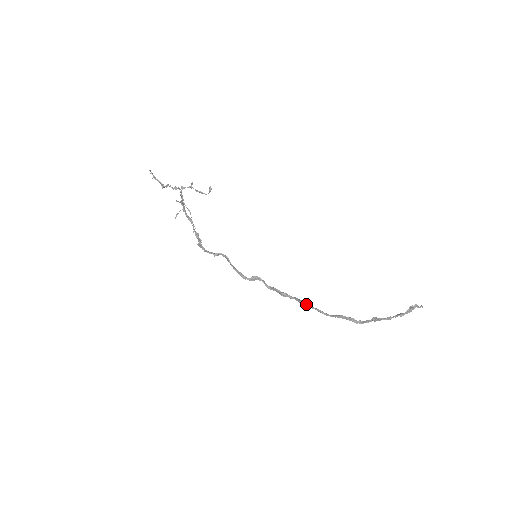
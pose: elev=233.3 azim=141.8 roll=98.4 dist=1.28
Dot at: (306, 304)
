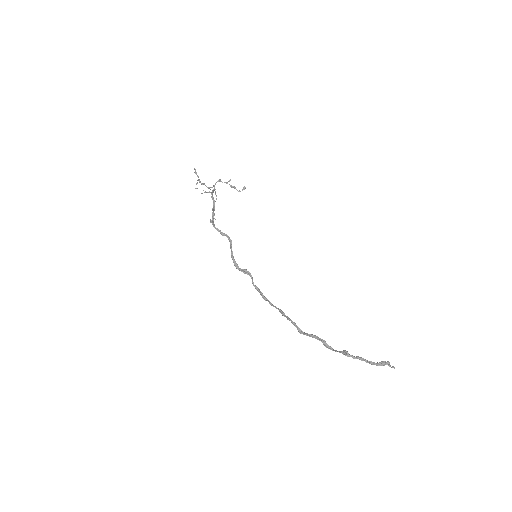
Dot at: (284, 313)
